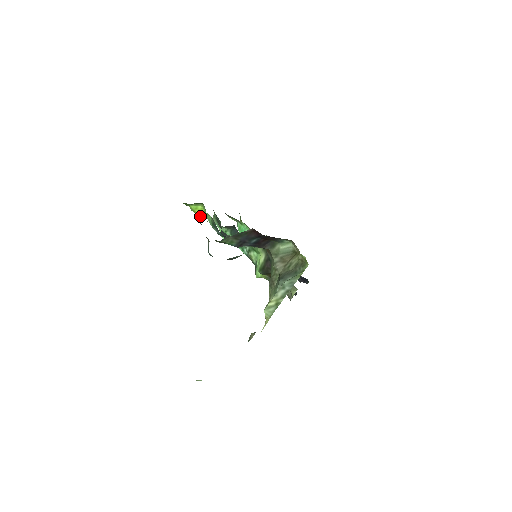
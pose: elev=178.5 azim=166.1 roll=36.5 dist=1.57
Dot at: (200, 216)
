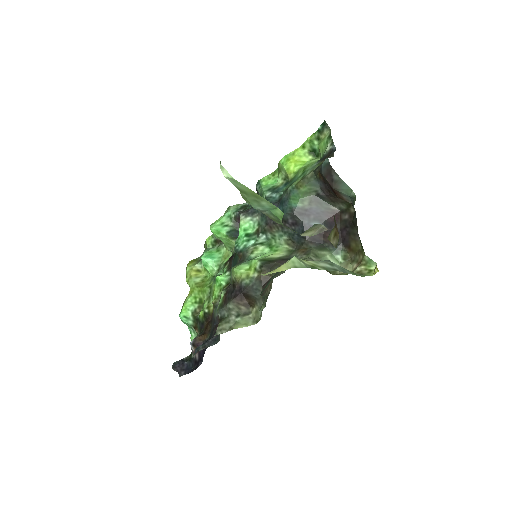
Dot at: (290, 165)
